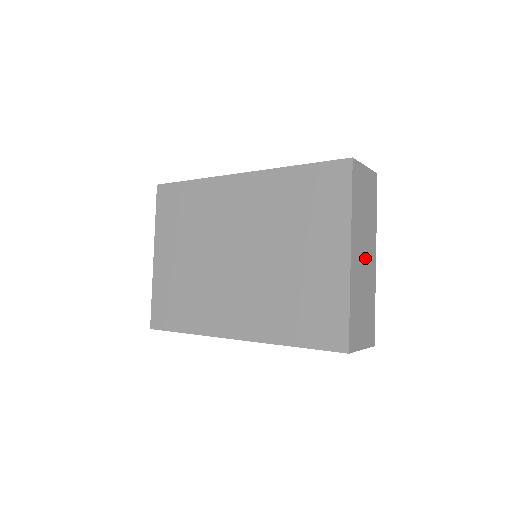
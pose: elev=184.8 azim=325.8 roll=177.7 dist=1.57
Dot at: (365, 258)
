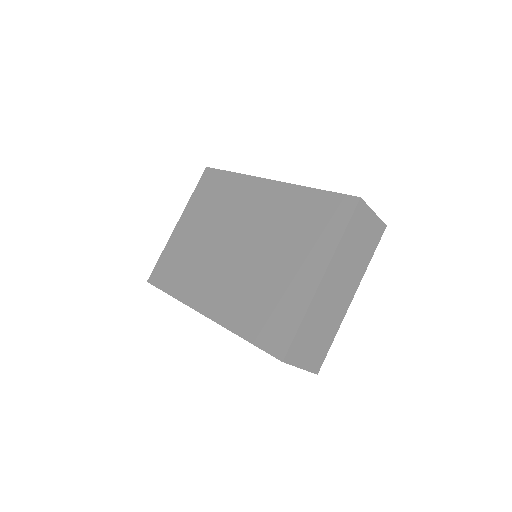
Dot at: (339, 291)
